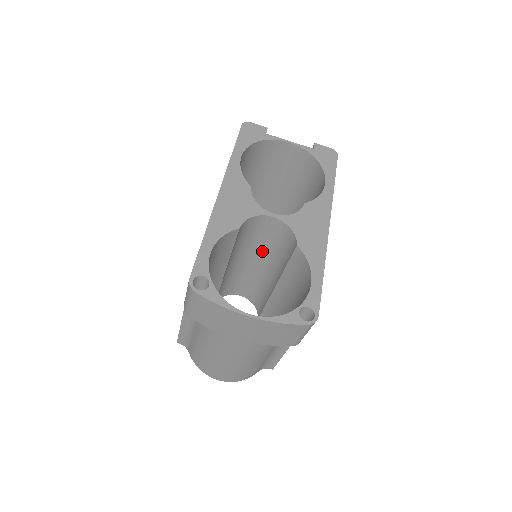
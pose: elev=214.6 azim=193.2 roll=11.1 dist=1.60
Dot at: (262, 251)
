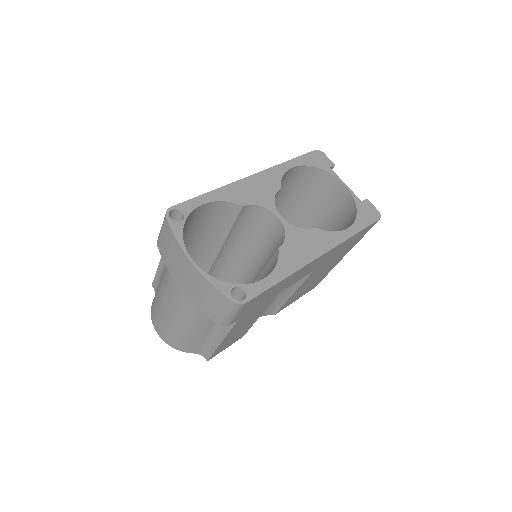
Dot at: (260, 251)
